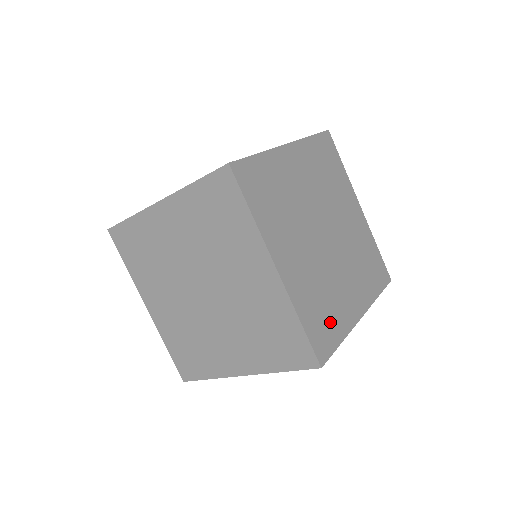
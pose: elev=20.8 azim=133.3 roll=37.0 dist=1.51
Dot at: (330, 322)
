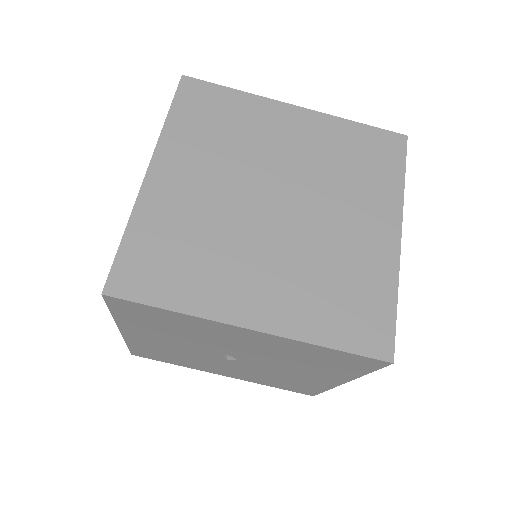
Dot at: occluded
